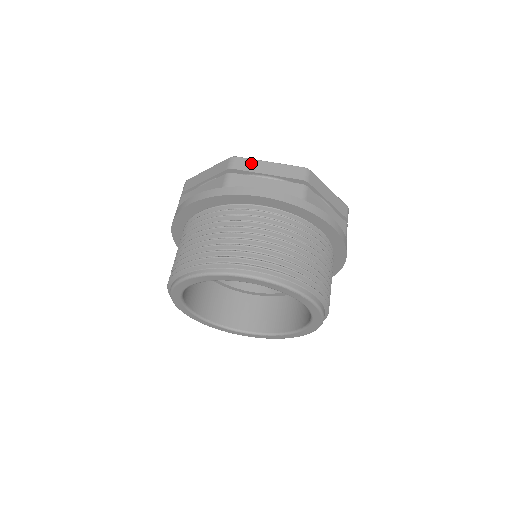
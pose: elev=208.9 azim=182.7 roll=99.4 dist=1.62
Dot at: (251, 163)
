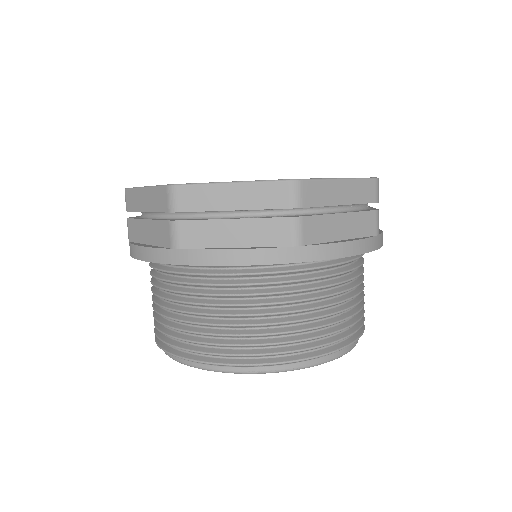
Dot at: (321, 189)
